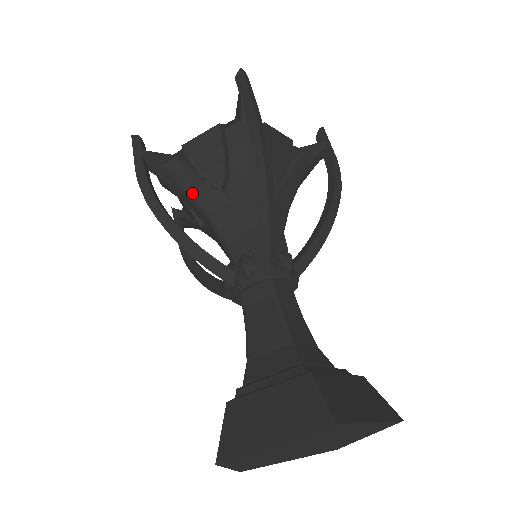
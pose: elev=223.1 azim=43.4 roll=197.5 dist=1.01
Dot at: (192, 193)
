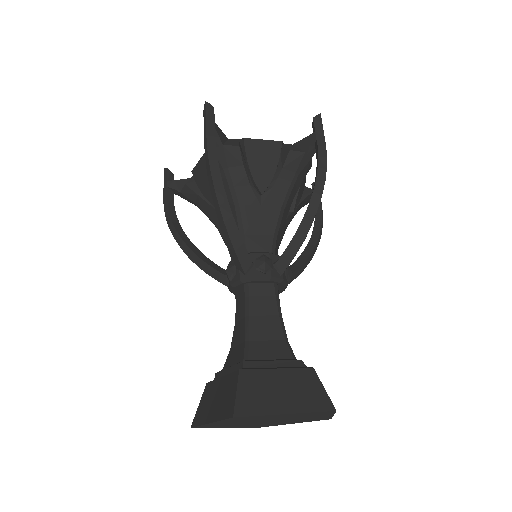
Dot at: (235, 181)
